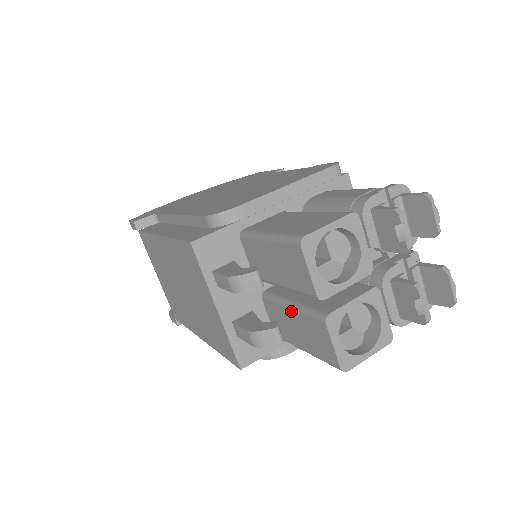
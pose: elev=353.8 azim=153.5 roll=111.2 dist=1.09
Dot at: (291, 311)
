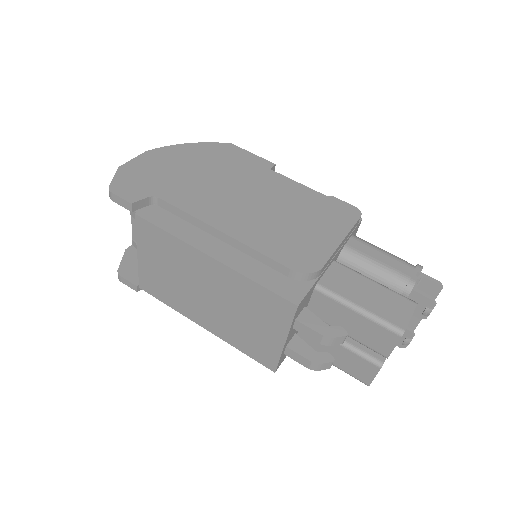
Dot at: (341, 346)
